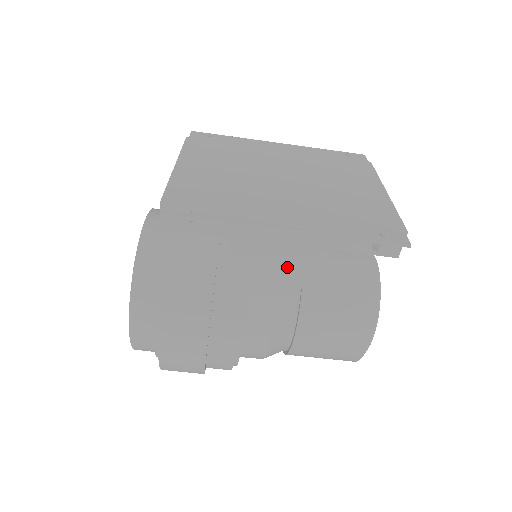
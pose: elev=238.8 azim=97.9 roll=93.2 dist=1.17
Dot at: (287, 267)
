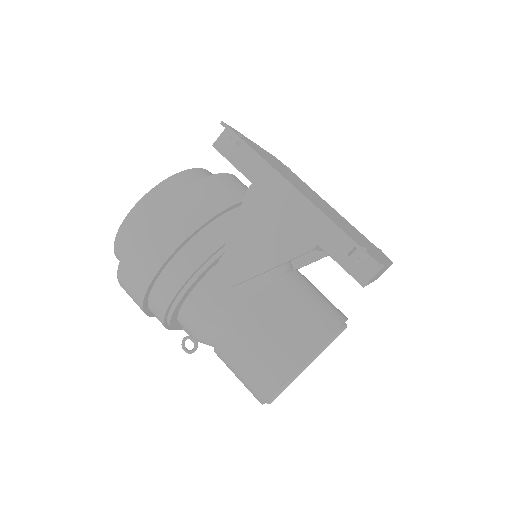
Dot at: (274, 239)
